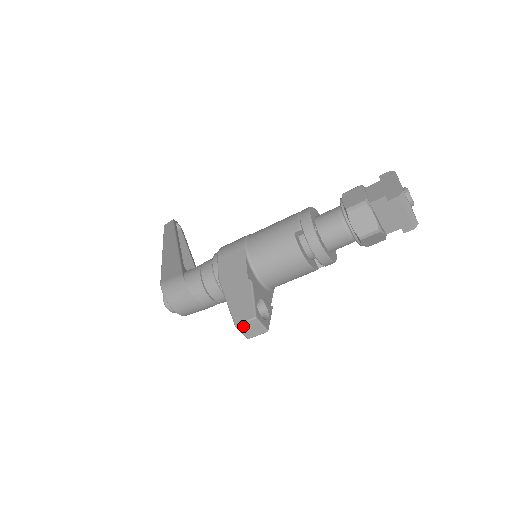
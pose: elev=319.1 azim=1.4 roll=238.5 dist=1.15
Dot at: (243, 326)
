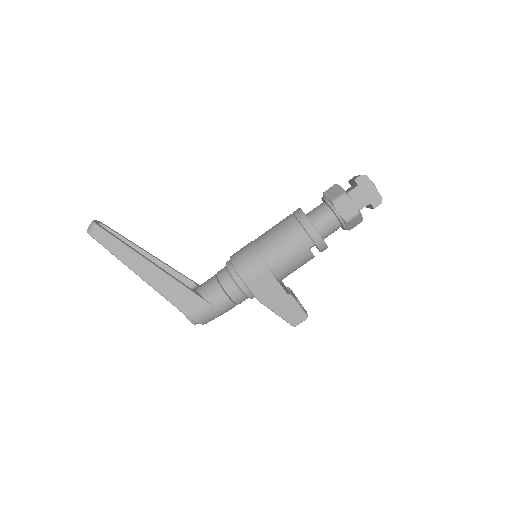
Dot at: (298, 324)
